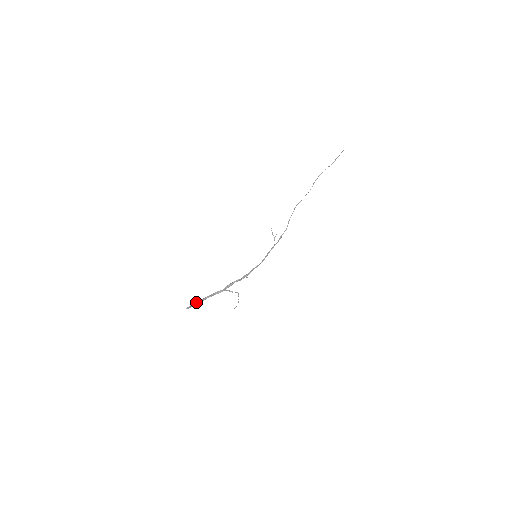
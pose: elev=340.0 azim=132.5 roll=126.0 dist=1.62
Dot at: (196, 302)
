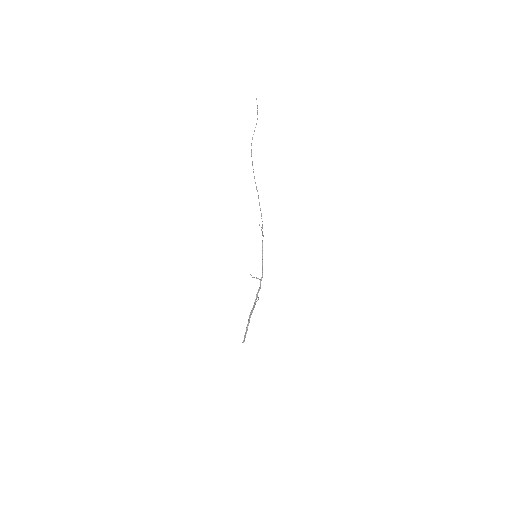
Dot at: (245, 332)
